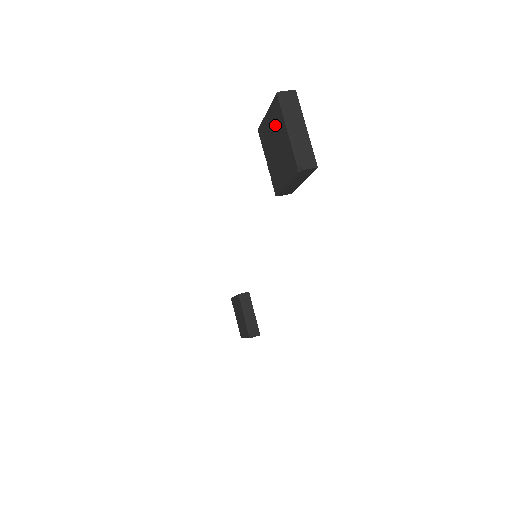
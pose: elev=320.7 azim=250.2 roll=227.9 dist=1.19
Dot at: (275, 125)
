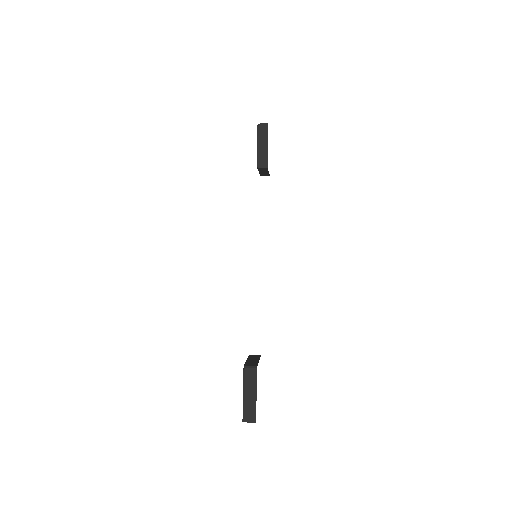
Dot at: occluded
